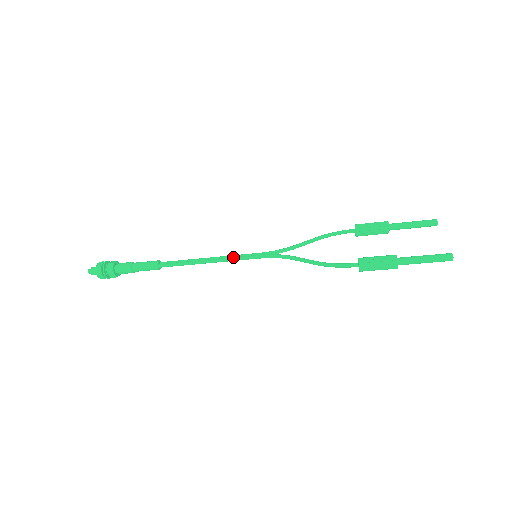
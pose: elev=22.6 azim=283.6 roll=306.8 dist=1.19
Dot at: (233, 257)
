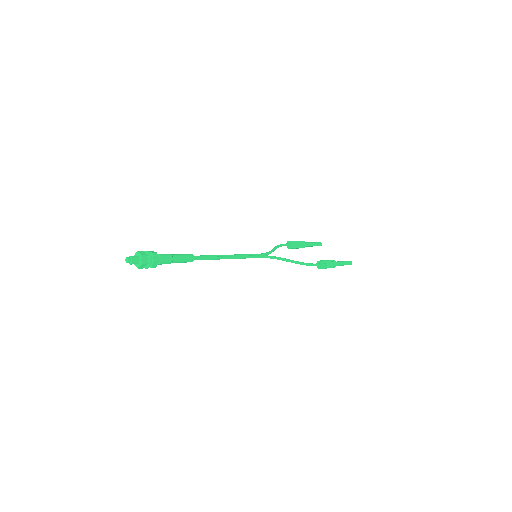
Dot at: (245, 255)
